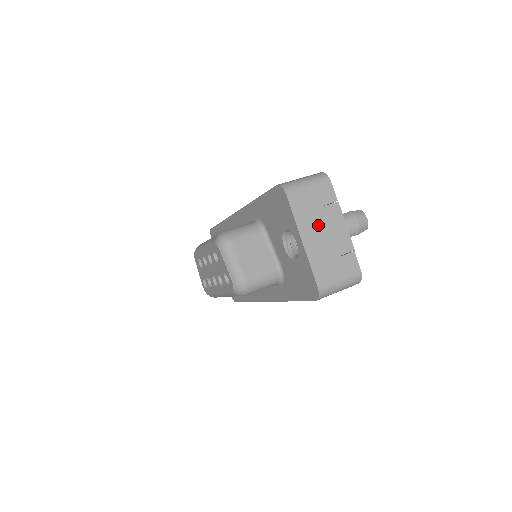
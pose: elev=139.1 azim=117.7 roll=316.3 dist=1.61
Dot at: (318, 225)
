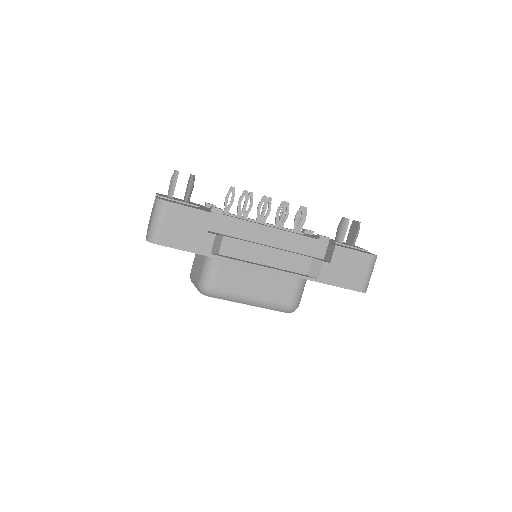
Dot at: occluded
